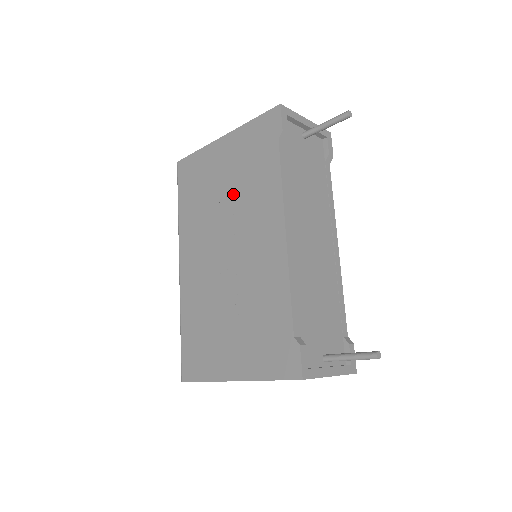
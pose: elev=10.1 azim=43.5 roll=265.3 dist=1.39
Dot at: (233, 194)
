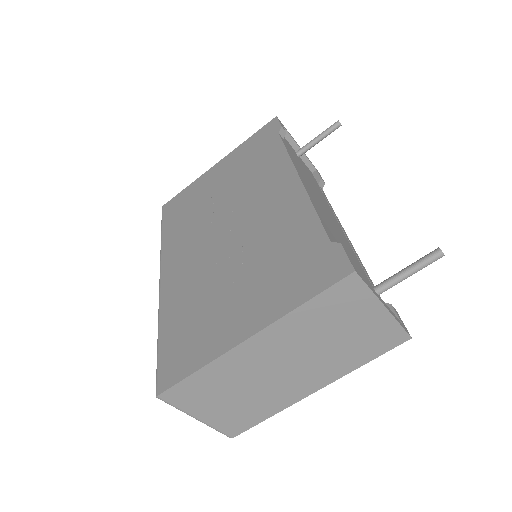
Dot at: (231, 188)
